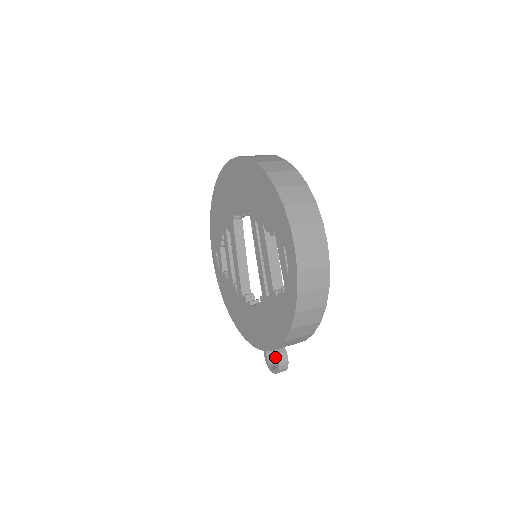
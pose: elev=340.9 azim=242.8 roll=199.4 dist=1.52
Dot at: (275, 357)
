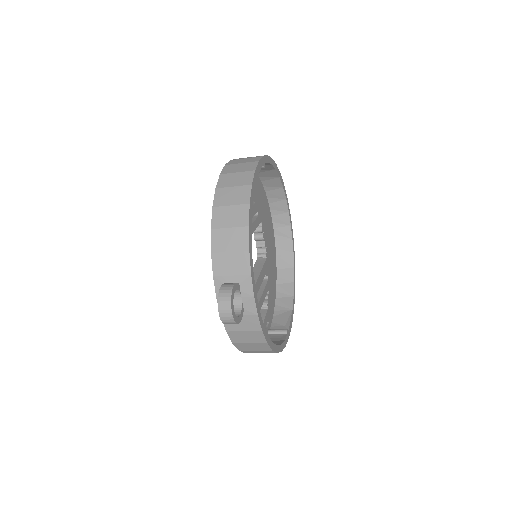
Dot at: (237, 317)
